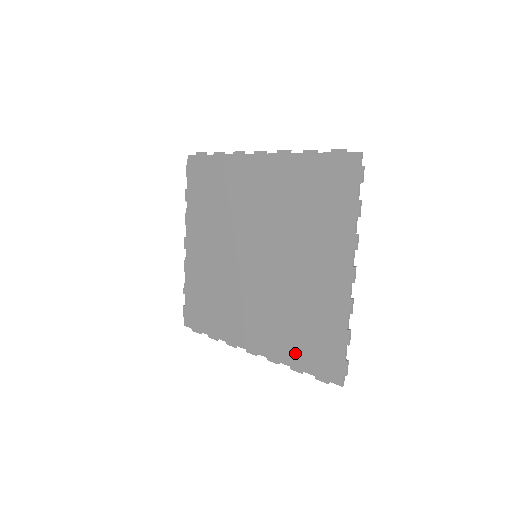
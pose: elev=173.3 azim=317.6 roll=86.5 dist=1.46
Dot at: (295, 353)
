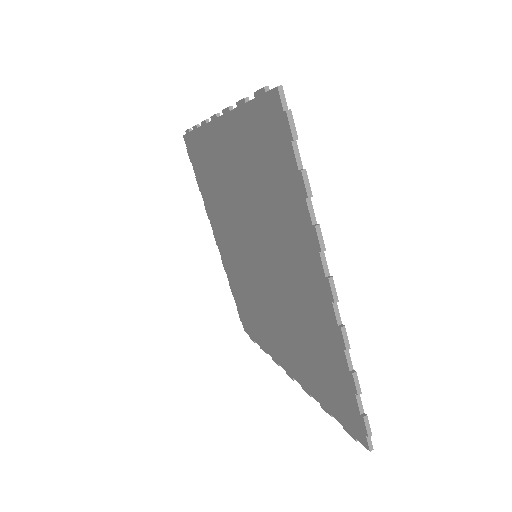
Dot at: (318, 388)
